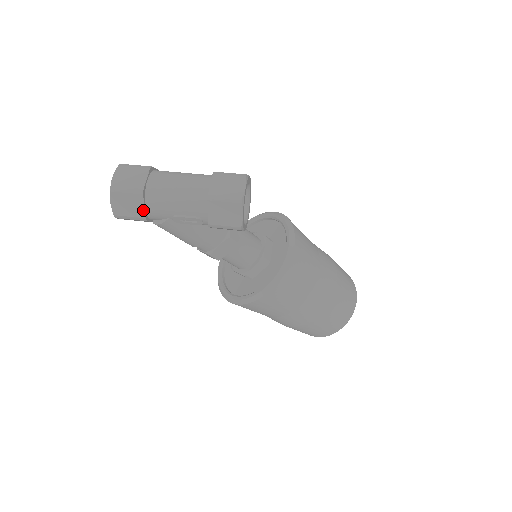
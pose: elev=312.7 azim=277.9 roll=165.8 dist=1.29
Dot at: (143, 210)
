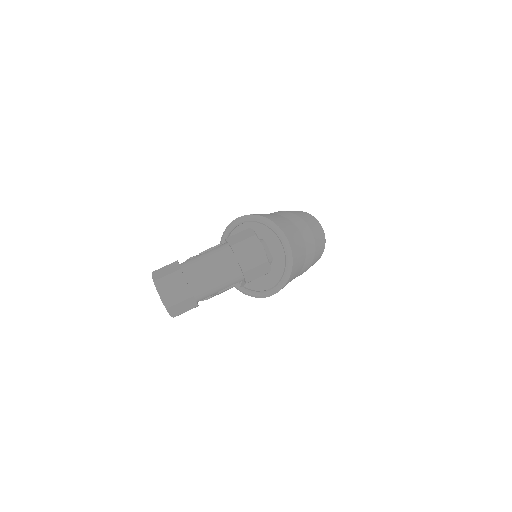
Dot at: (195, 303)
